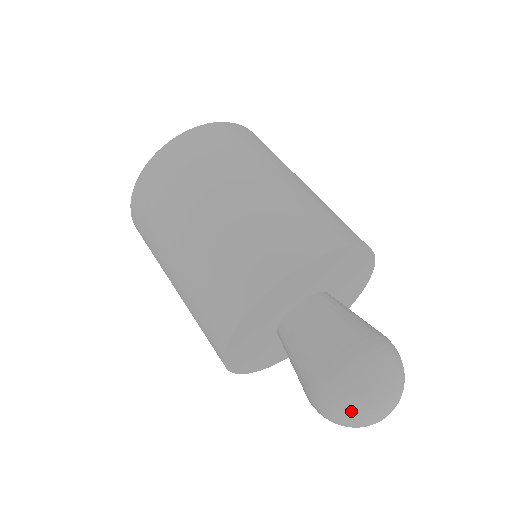
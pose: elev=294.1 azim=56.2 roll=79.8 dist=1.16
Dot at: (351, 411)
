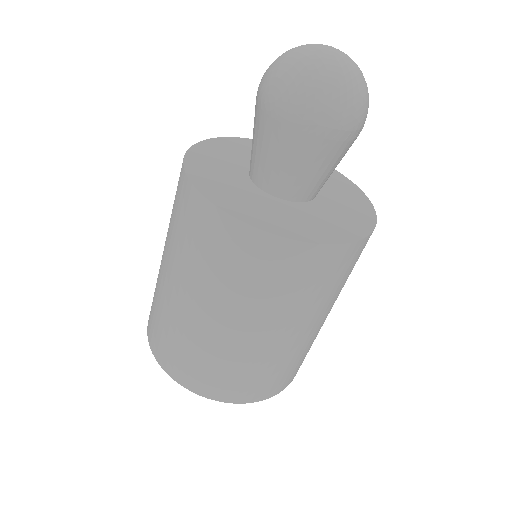
Dot at: (281, 56)
